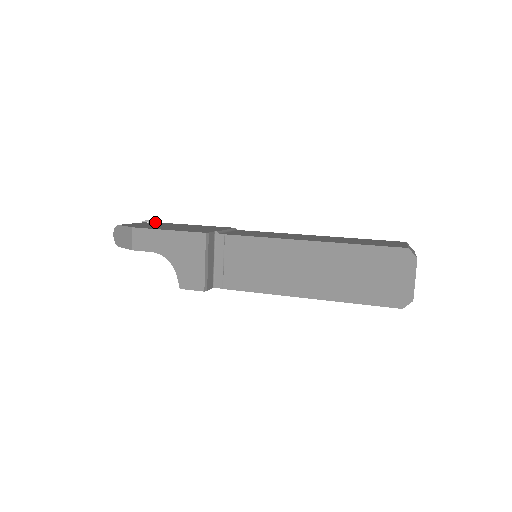
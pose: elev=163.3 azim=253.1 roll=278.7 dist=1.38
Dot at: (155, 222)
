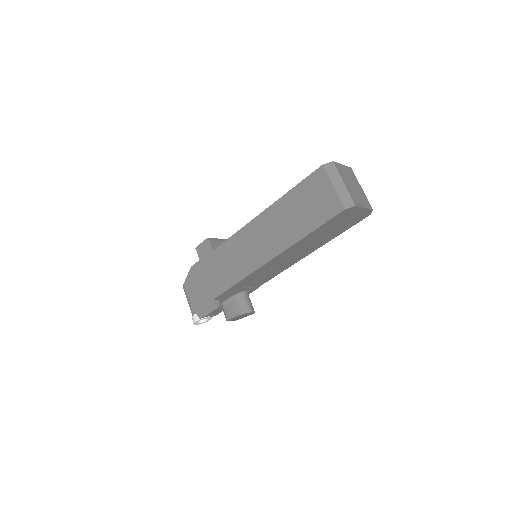
Dot at: (212, 316)
